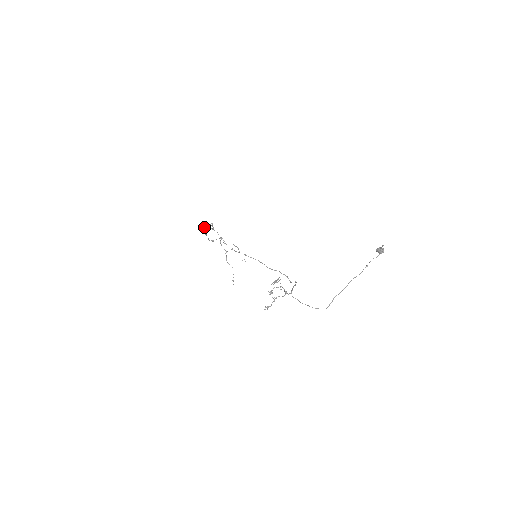
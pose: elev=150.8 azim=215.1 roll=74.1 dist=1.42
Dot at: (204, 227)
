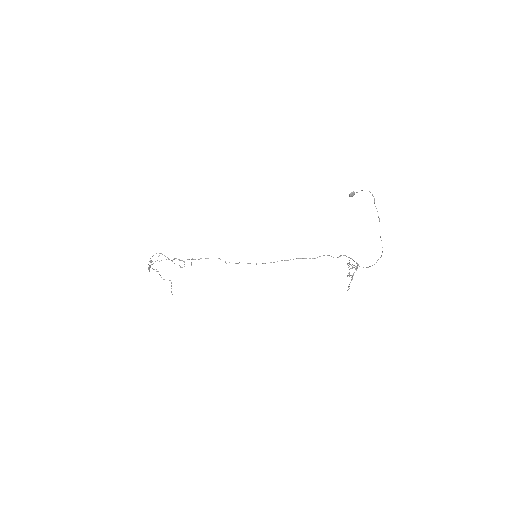
Dot at: occluded
